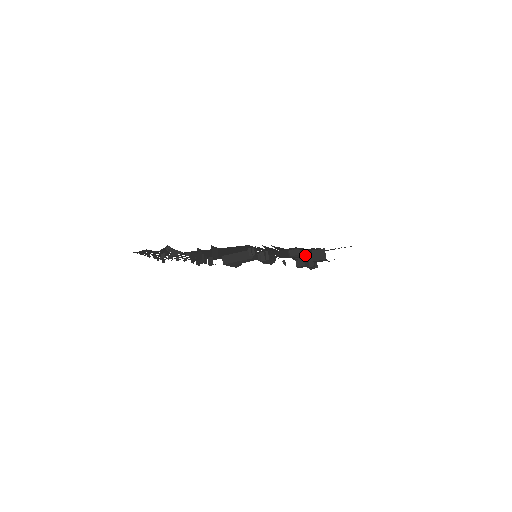
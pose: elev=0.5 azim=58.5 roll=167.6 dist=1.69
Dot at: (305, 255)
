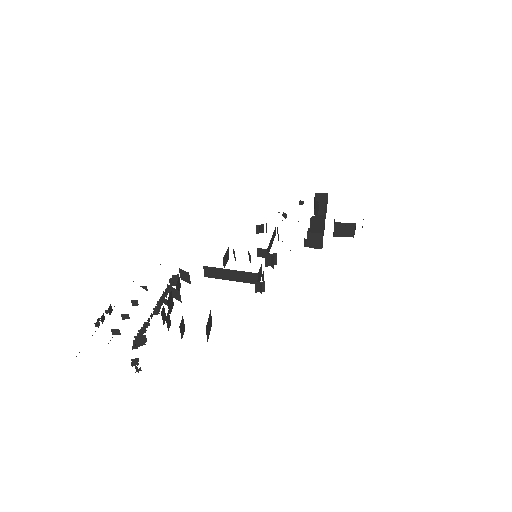
Dot at: occluded
